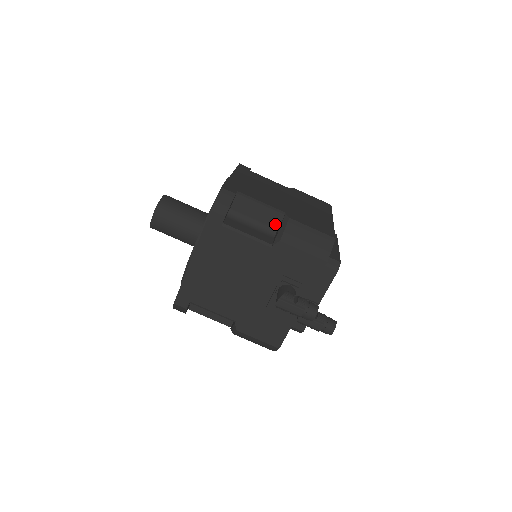
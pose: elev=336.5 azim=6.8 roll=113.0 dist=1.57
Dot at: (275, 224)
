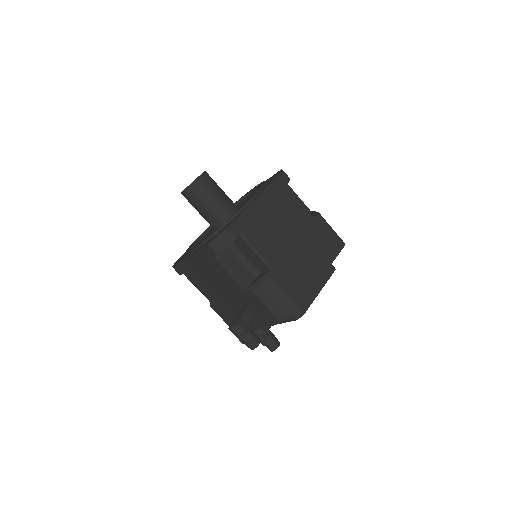
Dot at: (262, 269)
